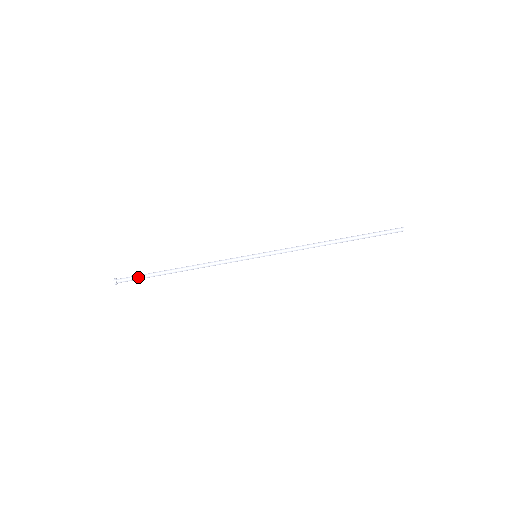
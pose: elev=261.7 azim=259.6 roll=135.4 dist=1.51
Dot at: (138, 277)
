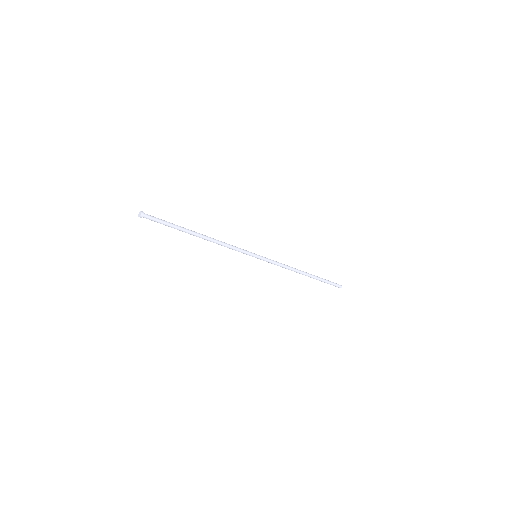
Dot at: occluded
